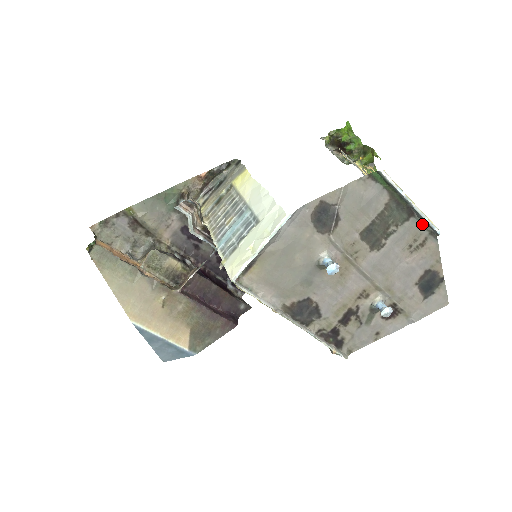
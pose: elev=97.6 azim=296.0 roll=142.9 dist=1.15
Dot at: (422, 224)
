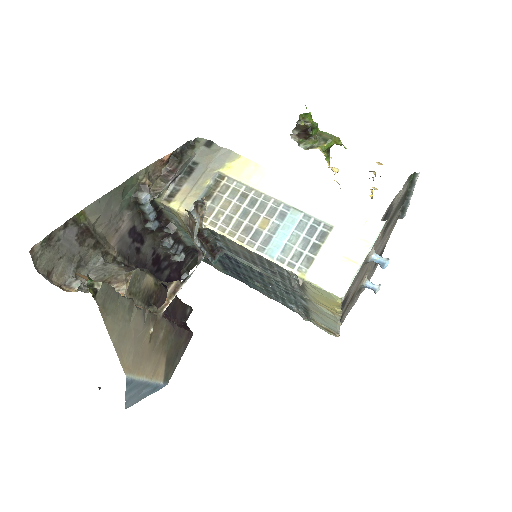
Dot at: (400, 211)
